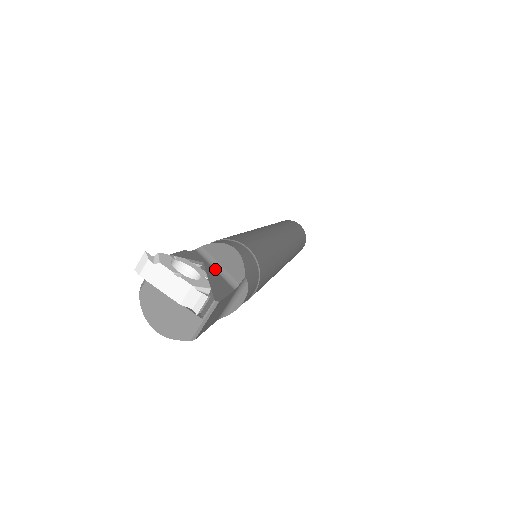
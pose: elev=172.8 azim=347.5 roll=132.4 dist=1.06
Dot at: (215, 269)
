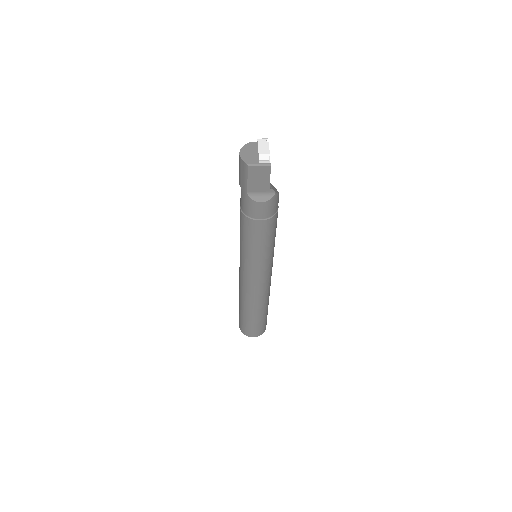
Dot at: occluded
